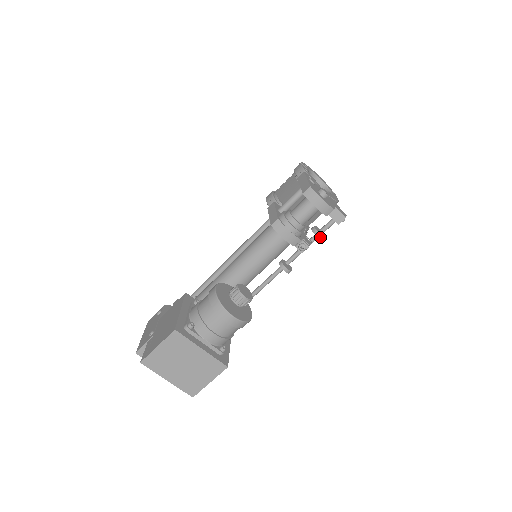
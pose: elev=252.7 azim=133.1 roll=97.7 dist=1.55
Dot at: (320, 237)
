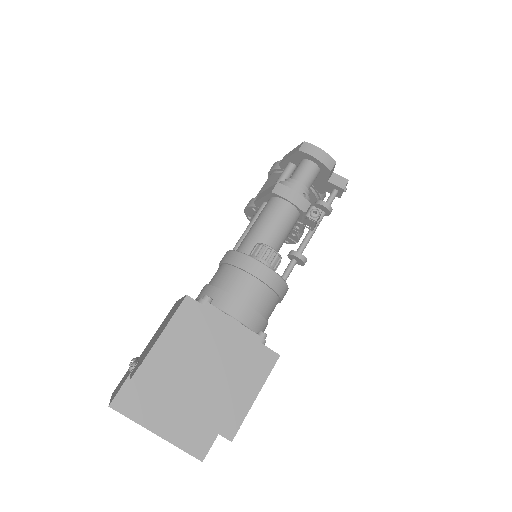
Dot at: (328, 207)
